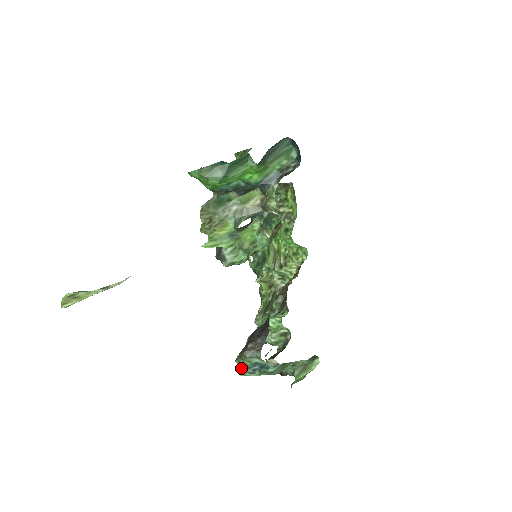
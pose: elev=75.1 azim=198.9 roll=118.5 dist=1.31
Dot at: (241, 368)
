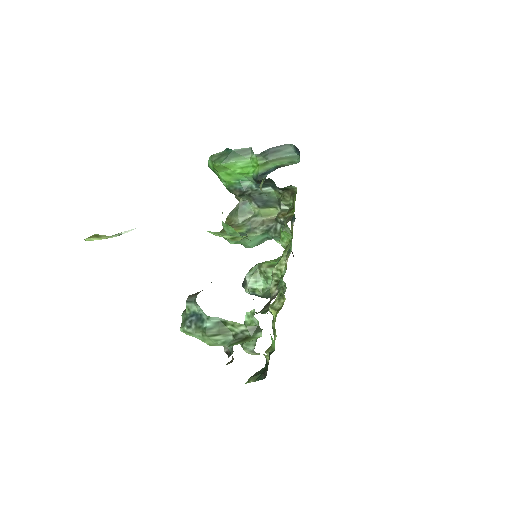
Dot at: (182, 321)
